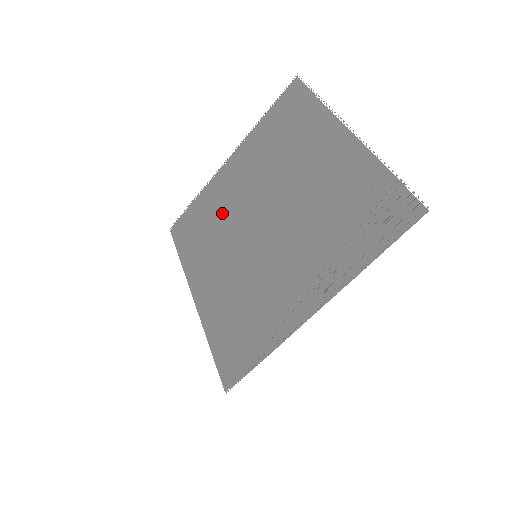
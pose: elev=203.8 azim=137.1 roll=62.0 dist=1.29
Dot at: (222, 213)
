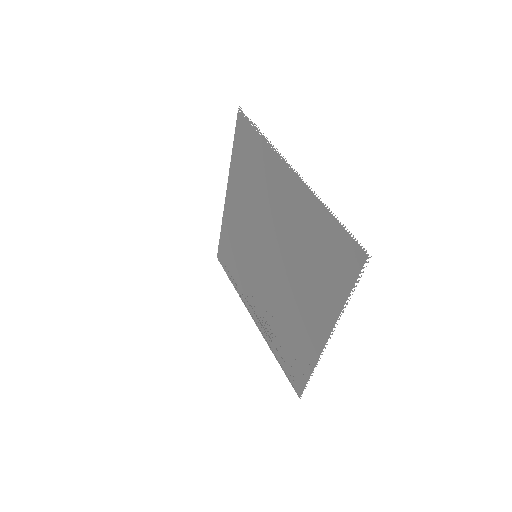
Dot at: (262, 195)
